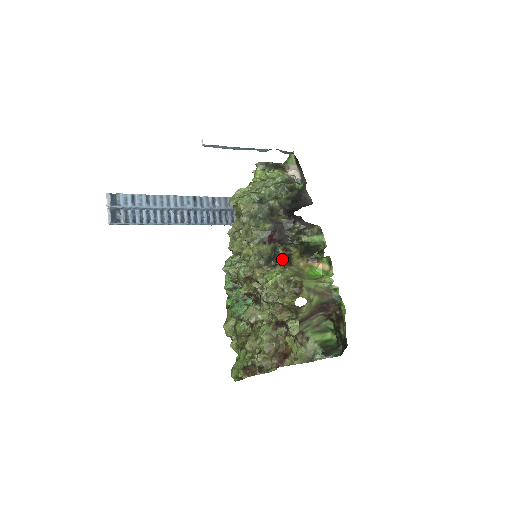
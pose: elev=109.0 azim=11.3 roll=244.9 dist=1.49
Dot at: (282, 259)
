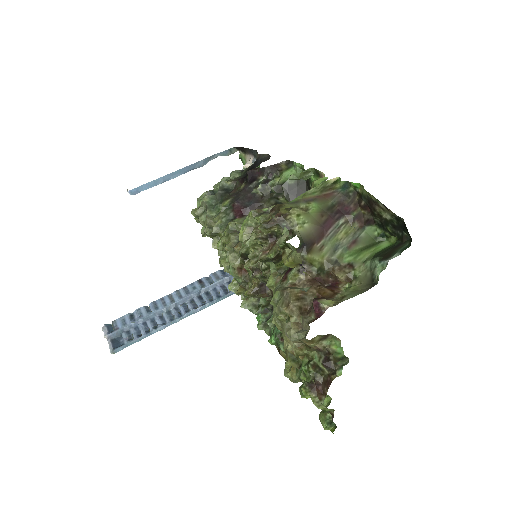
Dot at: occluded
